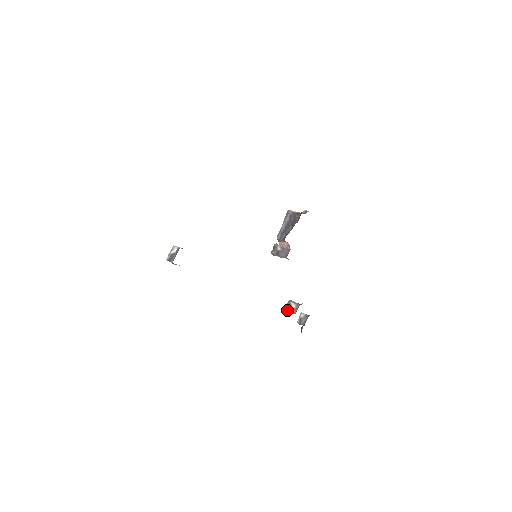
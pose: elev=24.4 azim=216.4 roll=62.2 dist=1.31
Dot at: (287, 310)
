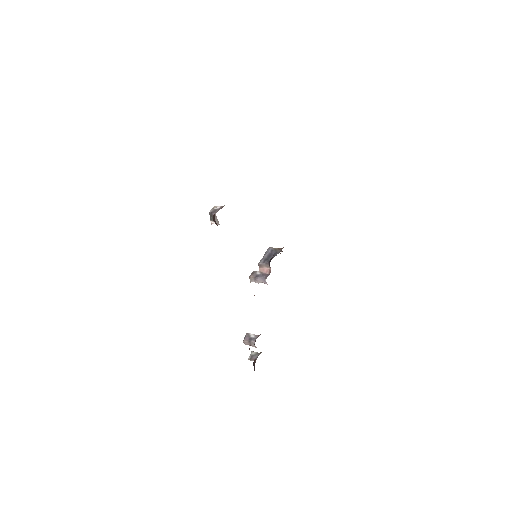
Dot at: (245, 340)
